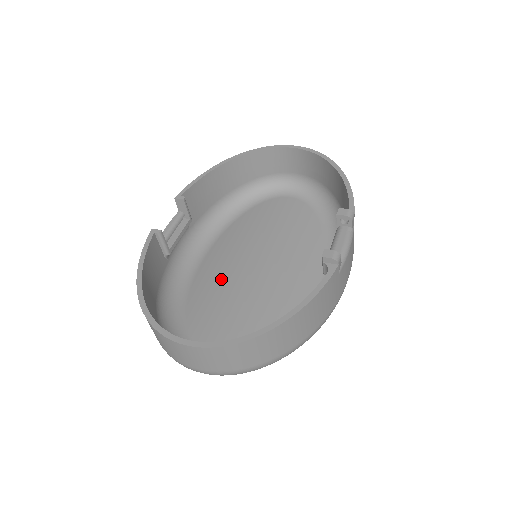
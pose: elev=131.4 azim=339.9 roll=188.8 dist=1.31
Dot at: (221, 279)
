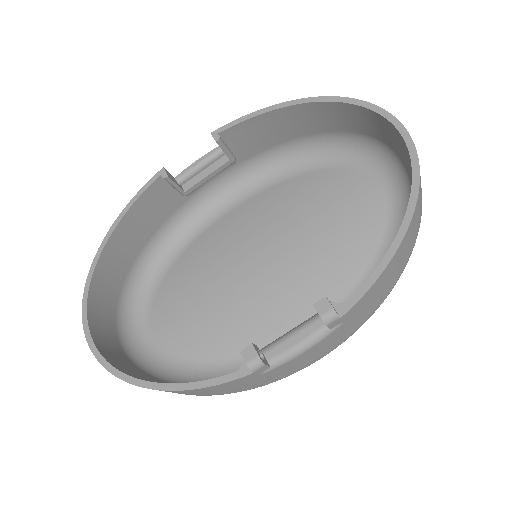
Dot at: (222, 251)
